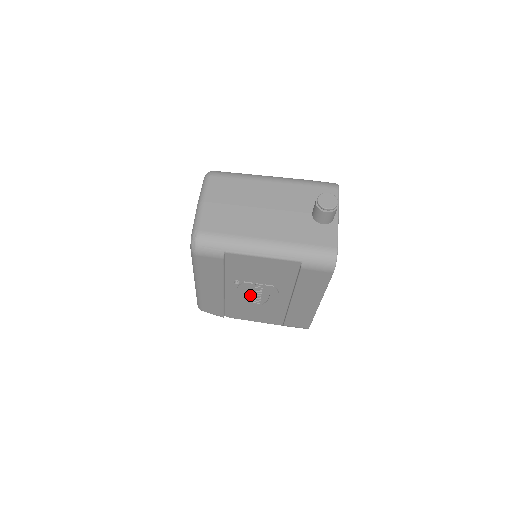
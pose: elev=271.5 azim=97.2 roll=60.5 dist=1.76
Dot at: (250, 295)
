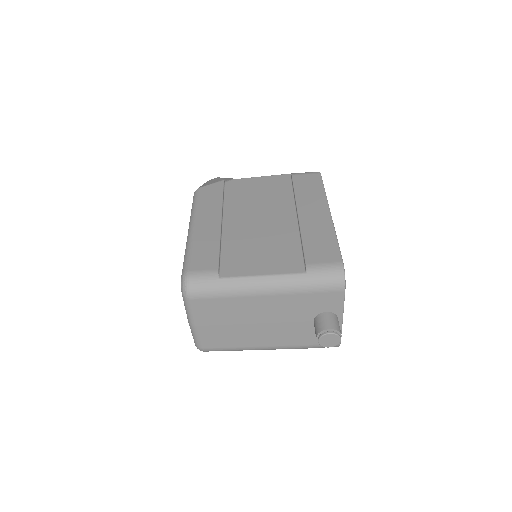
Dot at: occluded
